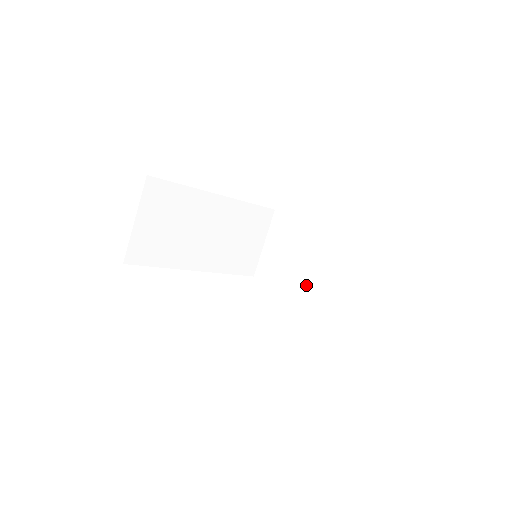
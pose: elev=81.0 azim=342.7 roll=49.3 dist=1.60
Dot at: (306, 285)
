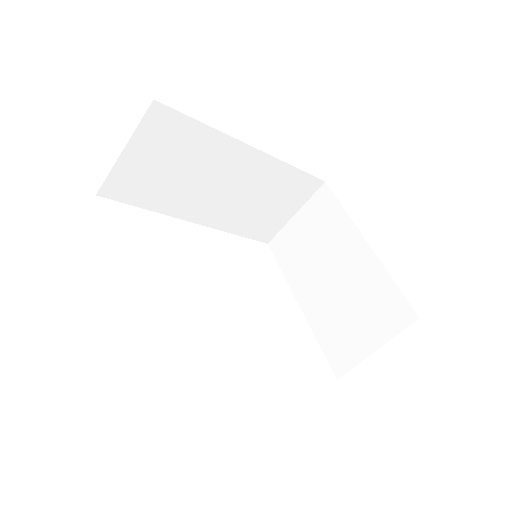
Dot at: (314, 294)
